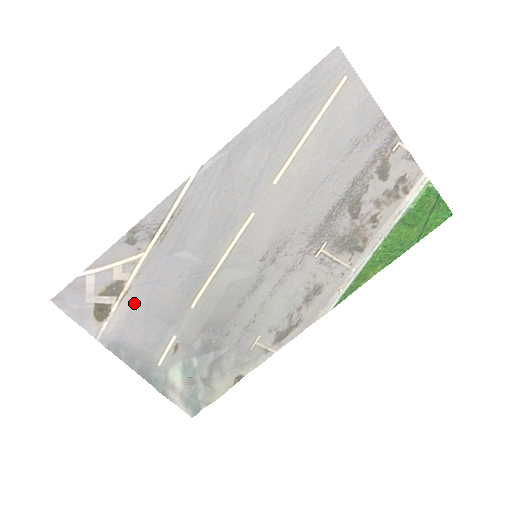
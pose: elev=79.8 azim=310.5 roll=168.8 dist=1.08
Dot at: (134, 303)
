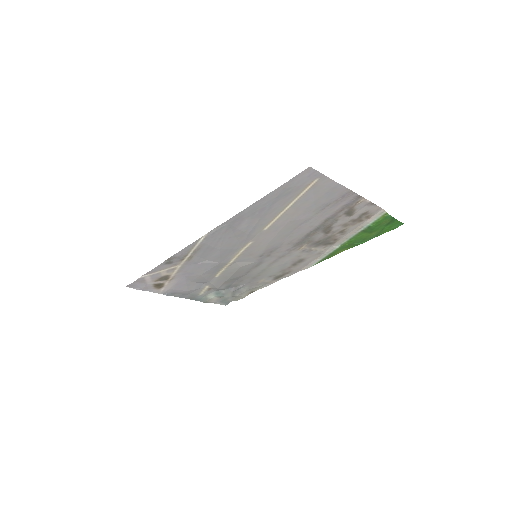
Dot at: (178, 281)
